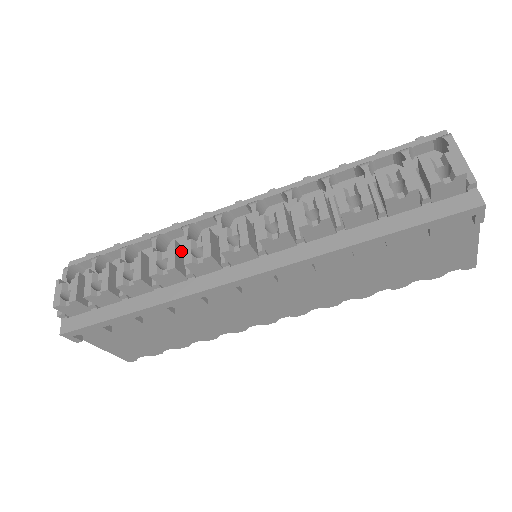
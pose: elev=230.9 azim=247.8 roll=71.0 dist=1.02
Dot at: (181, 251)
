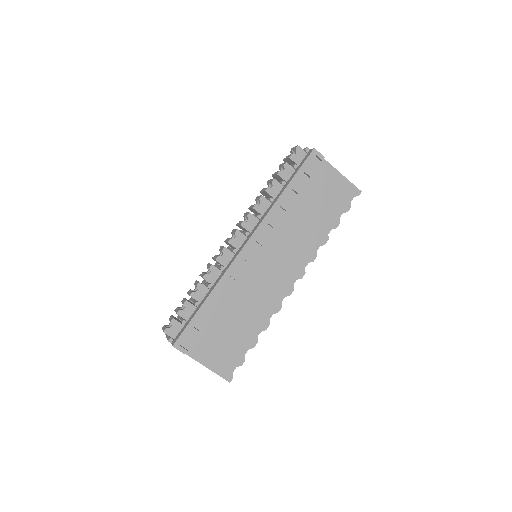
Dot at: occluded
